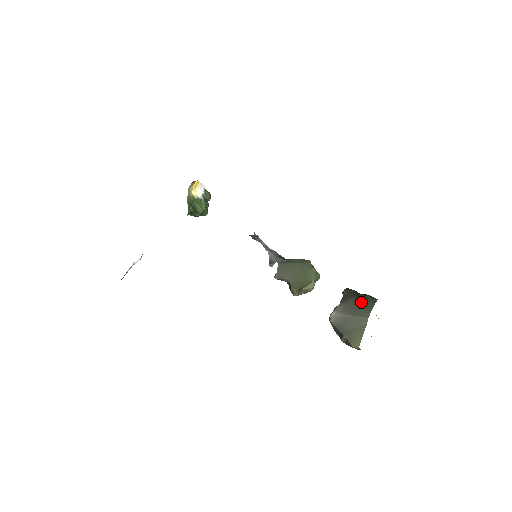
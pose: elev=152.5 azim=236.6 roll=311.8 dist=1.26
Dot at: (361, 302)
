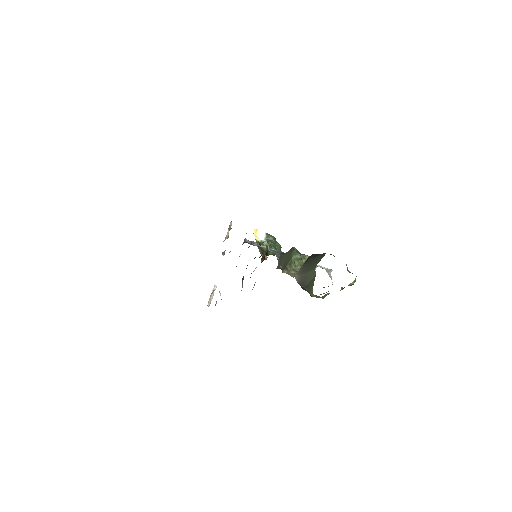
Dot at: (314, 259)
